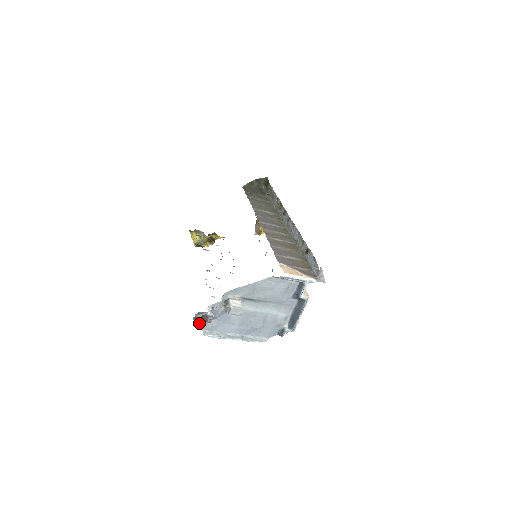
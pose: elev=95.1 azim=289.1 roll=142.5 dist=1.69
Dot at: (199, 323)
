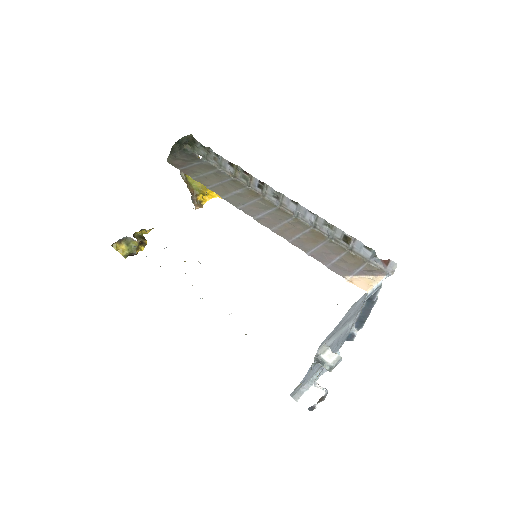
Dot at: occluded
